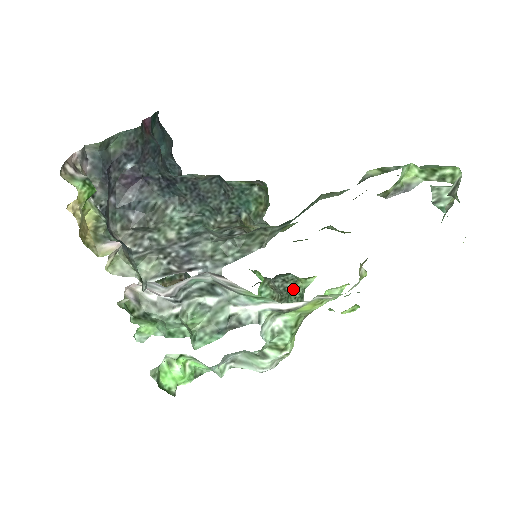
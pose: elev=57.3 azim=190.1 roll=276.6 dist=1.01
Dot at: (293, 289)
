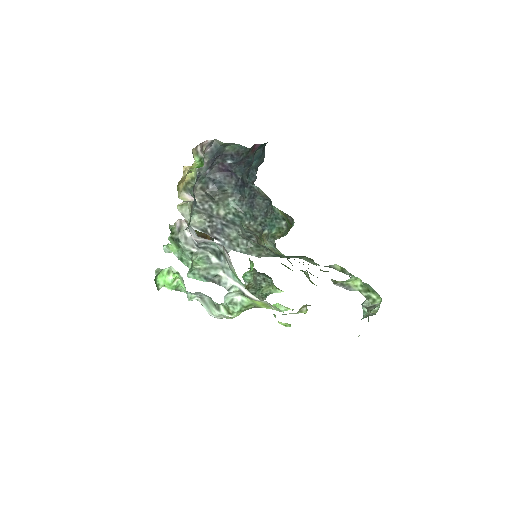
Dot at: (265, 288)
